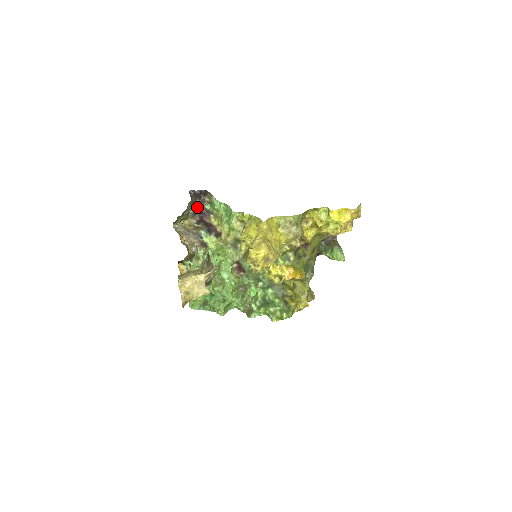
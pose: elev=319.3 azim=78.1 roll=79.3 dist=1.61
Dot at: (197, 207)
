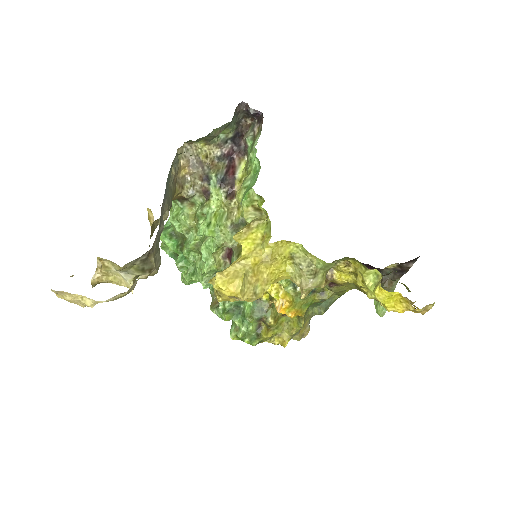
Dot at: (241, 129)
